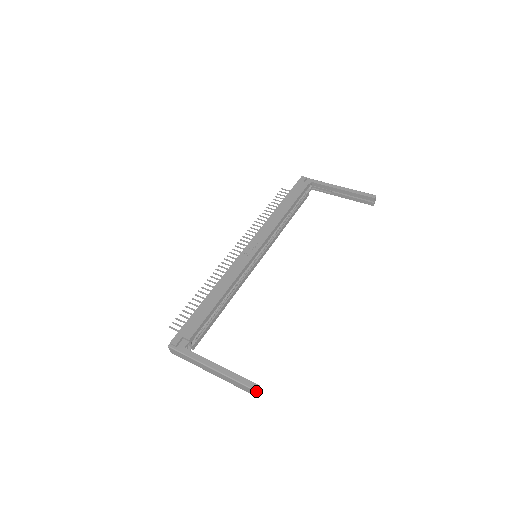
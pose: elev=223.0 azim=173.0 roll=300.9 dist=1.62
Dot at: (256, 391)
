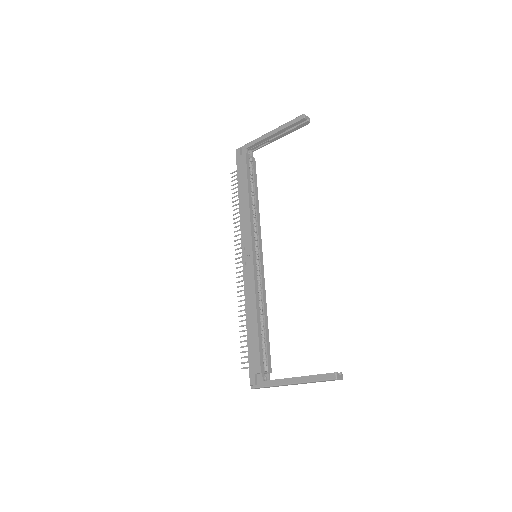
Dot at: (336, 379)
